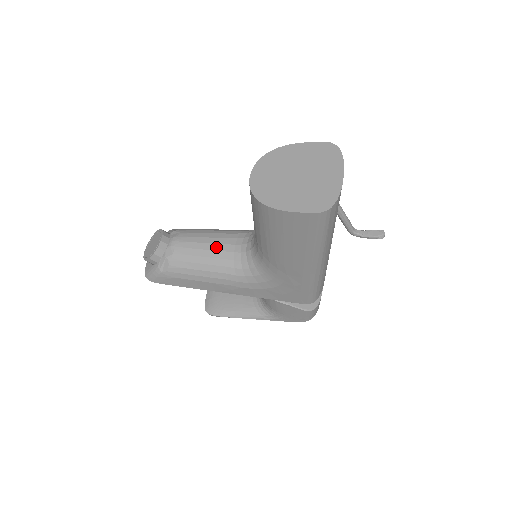
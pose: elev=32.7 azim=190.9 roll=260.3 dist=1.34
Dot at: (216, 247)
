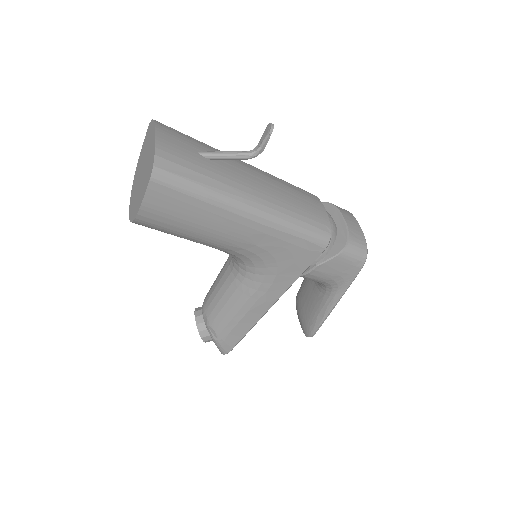
Dot at: (222, 282)
